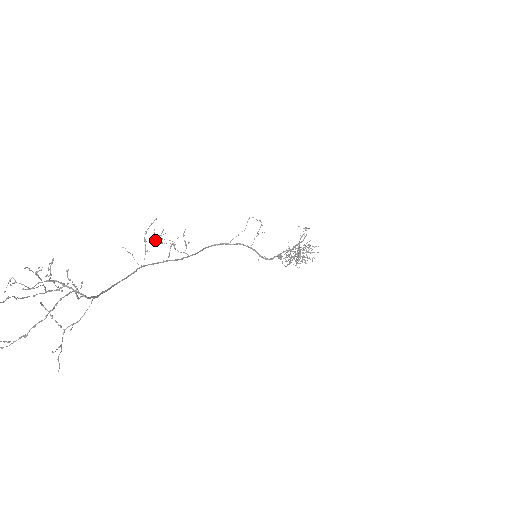
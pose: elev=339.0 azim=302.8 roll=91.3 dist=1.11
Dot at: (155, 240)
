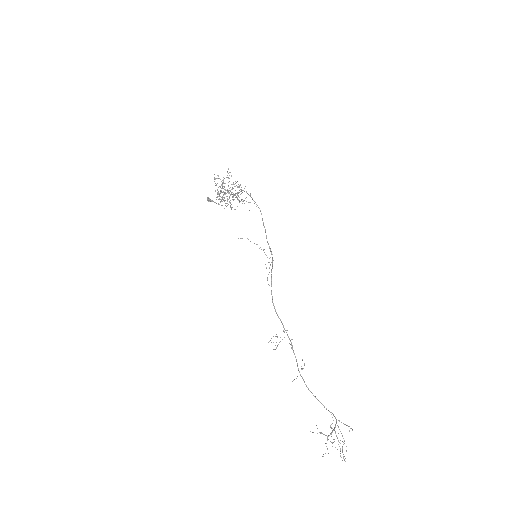
Dot at: occluded
